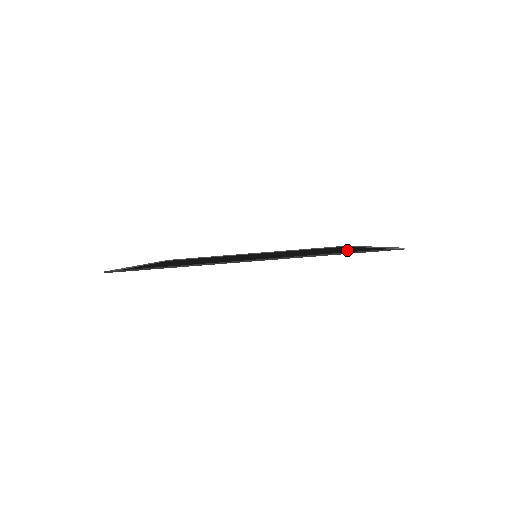
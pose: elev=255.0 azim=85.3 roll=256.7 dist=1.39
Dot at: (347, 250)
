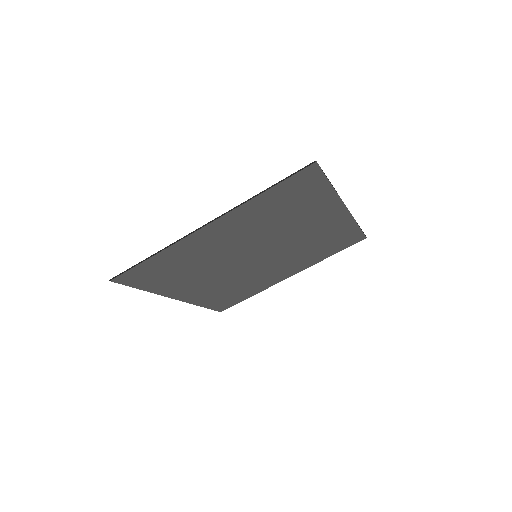
Dot at: (295, 198)
